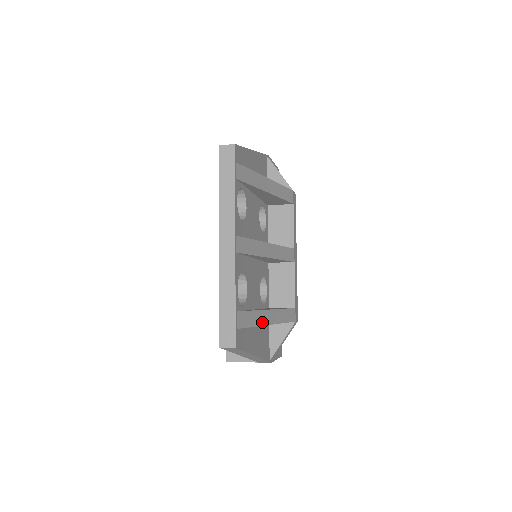
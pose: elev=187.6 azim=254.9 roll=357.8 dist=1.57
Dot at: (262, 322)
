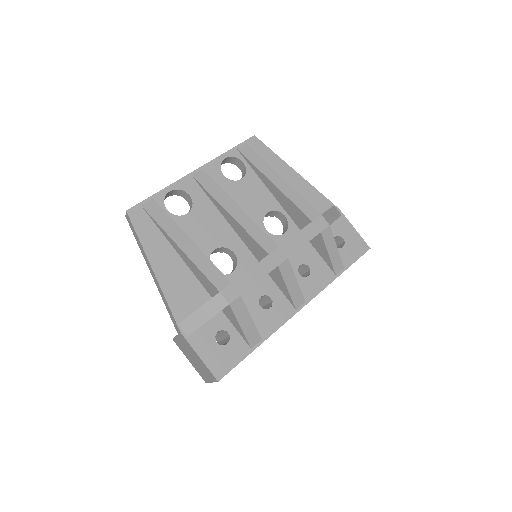
Dot at: (172, 235)
